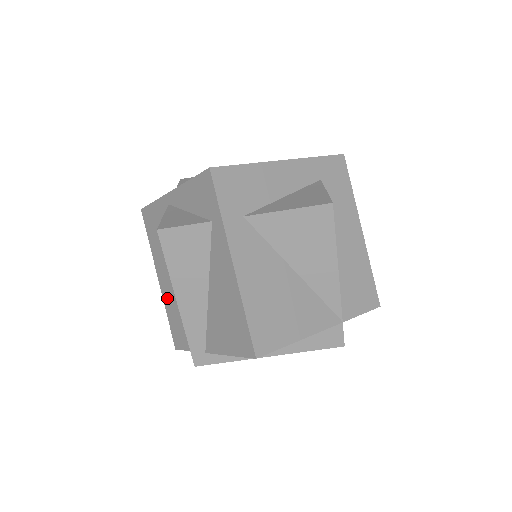
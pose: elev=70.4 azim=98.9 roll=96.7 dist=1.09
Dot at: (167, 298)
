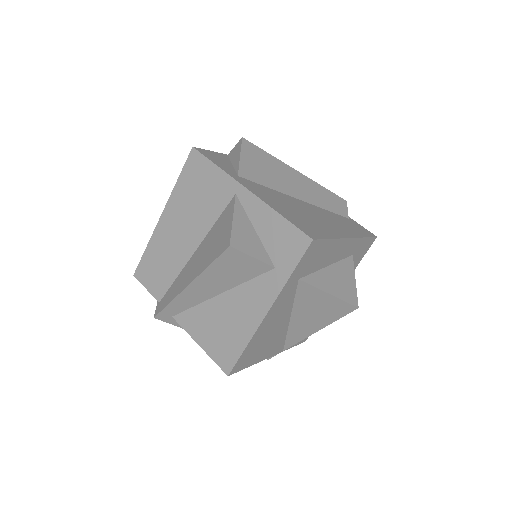
Dot at: (160, 239)
